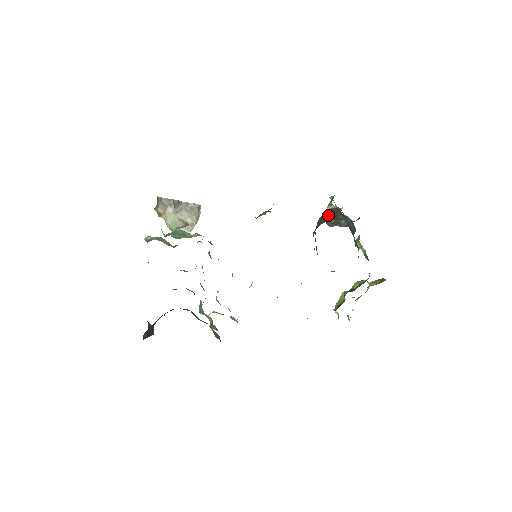
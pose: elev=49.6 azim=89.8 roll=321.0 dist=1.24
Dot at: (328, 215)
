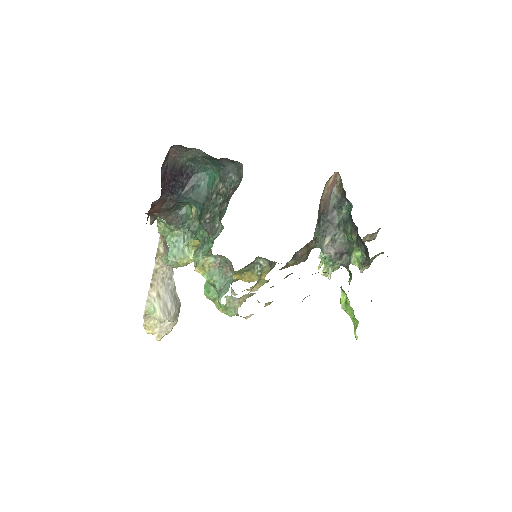
Dot at: (326, 214)
